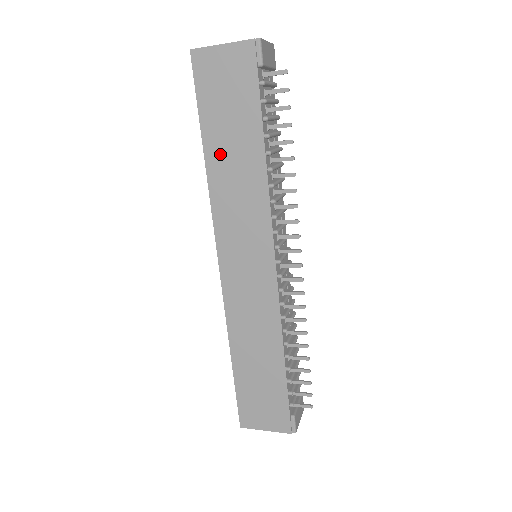
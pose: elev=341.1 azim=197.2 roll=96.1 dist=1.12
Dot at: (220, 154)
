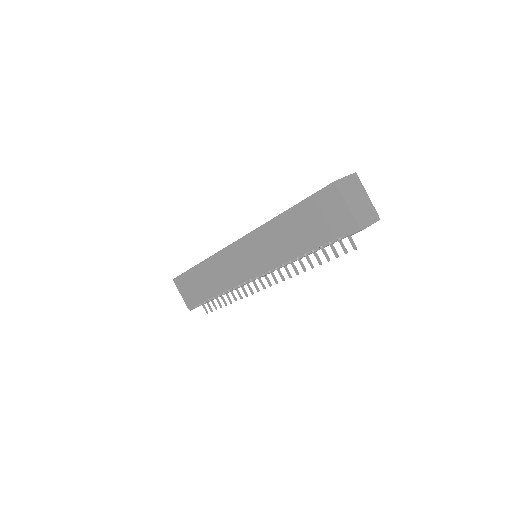
Dot at: (289, 224)
